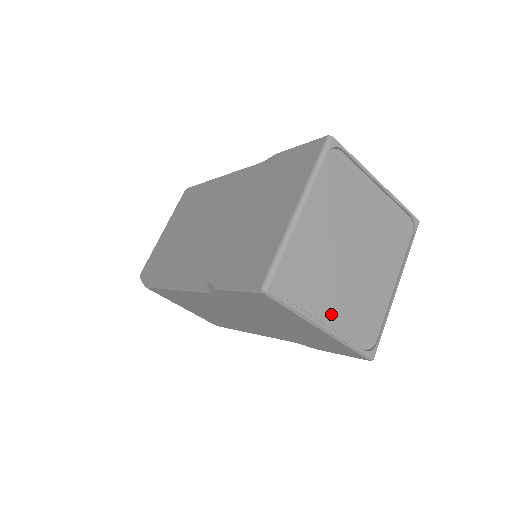
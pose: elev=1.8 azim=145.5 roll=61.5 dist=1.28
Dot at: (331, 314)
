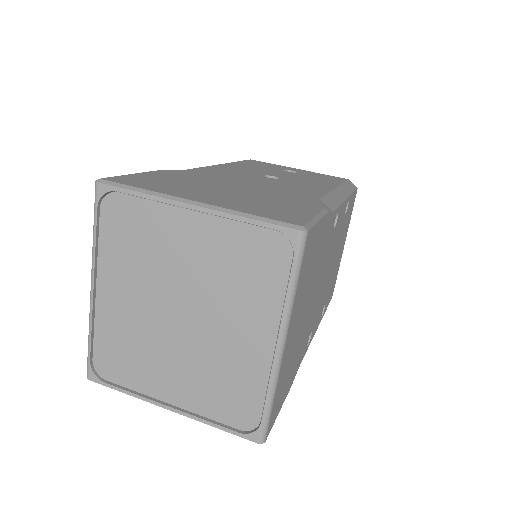
Dot at: (175, 392)
